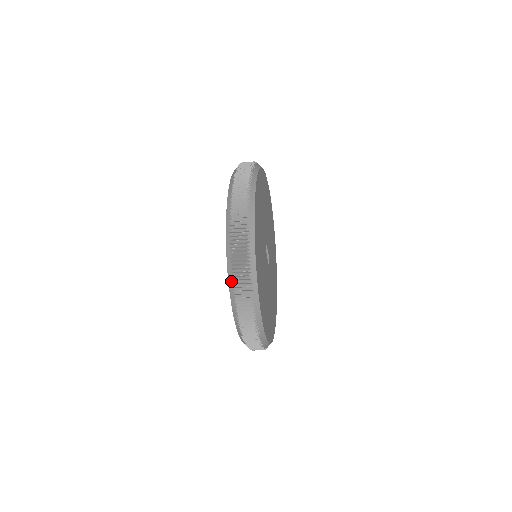
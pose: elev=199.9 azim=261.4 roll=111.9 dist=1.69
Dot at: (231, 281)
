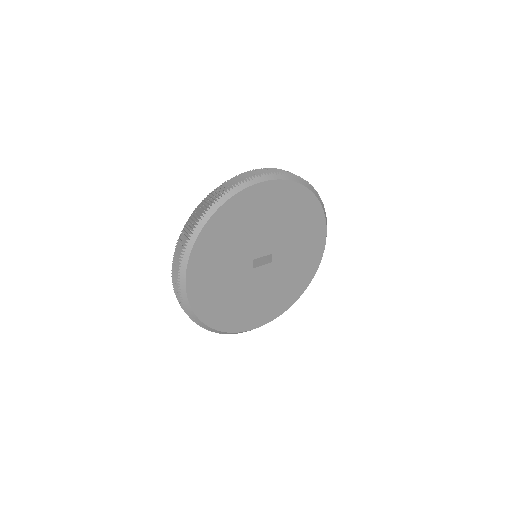
Dot at: occluded
